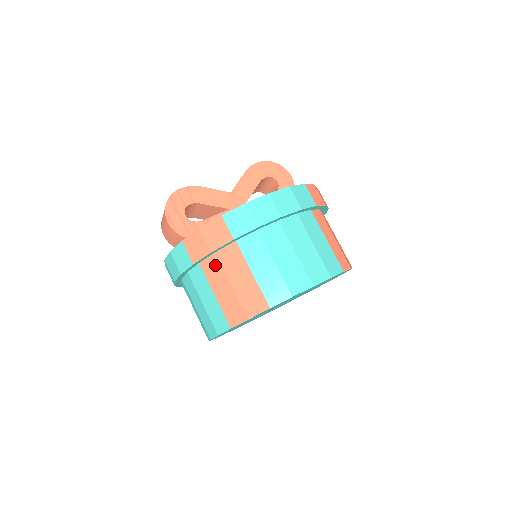
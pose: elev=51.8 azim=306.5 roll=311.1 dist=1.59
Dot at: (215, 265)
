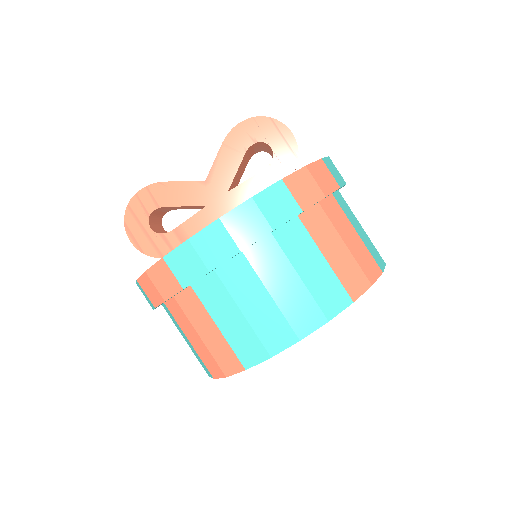
Dot at: (178, 310)
